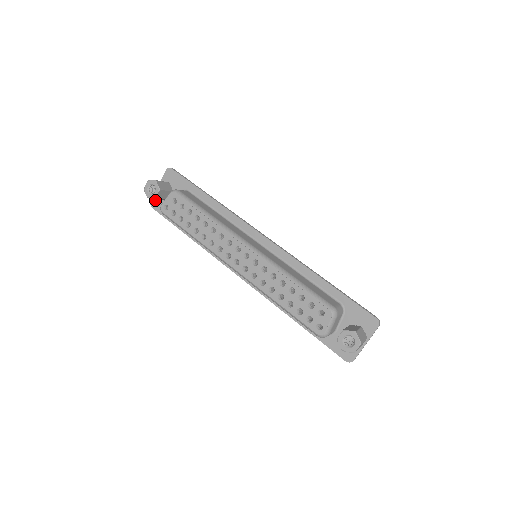
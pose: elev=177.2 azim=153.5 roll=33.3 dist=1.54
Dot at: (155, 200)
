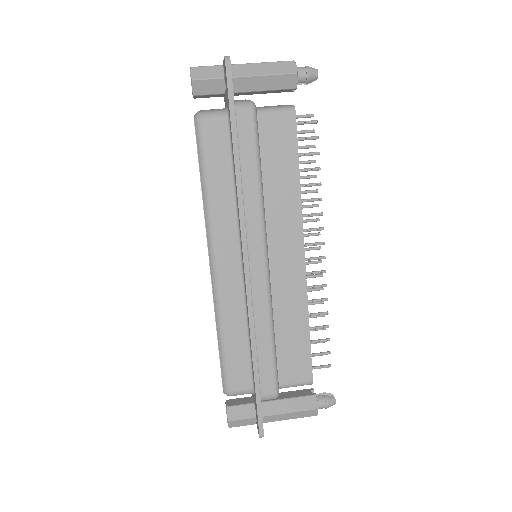
Dot at: occluded
